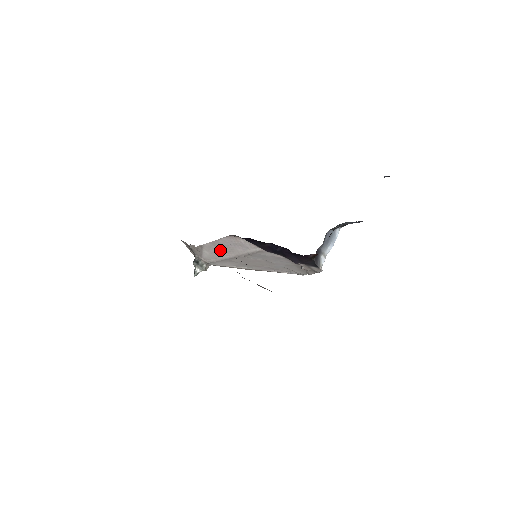
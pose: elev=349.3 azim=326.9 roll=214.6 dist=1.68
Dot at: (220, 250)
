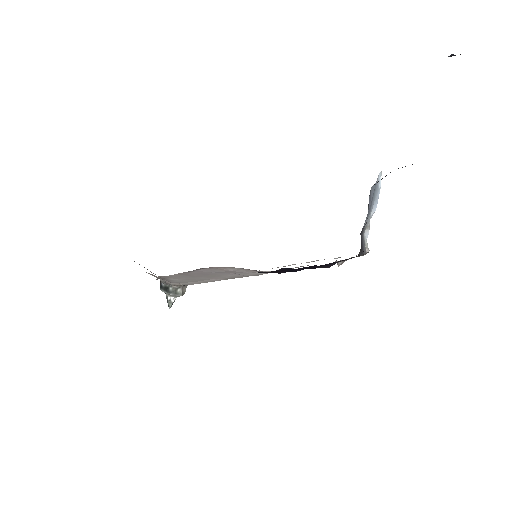
Dot at: (197, 277)
